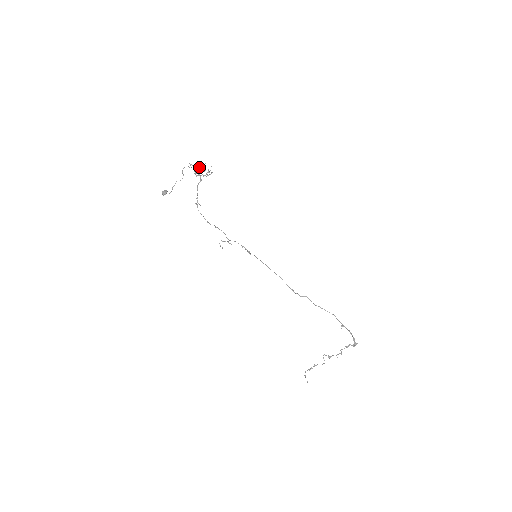
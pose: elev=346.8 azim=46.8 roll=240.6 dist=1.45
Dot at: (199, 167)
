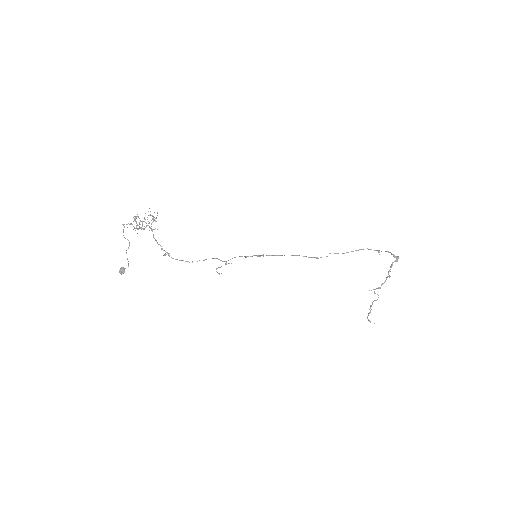
Dot at: (135, 221)
